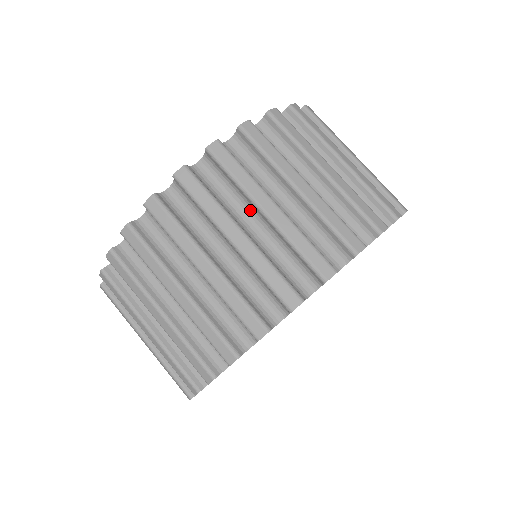
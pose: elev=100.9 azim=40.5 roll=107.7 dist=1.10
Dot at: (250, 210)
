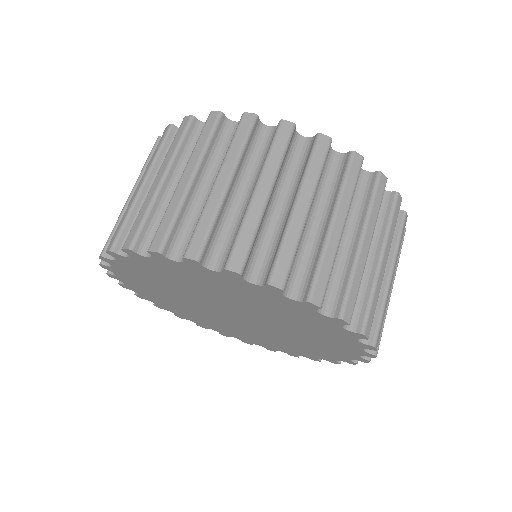
Dot at: occluded
